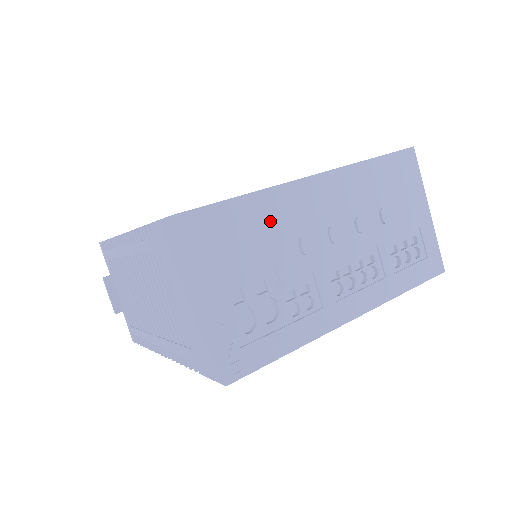
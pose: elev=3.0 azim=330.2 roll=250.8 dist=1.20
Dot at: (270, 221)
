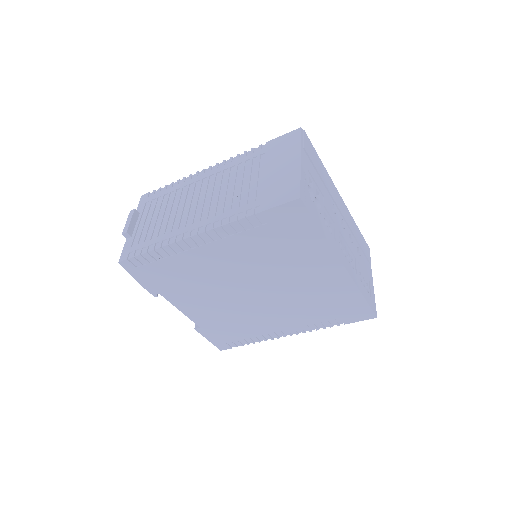
Dot at: (326, 181)
